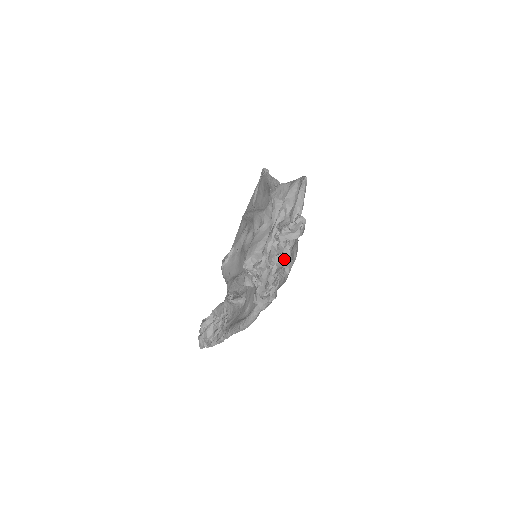
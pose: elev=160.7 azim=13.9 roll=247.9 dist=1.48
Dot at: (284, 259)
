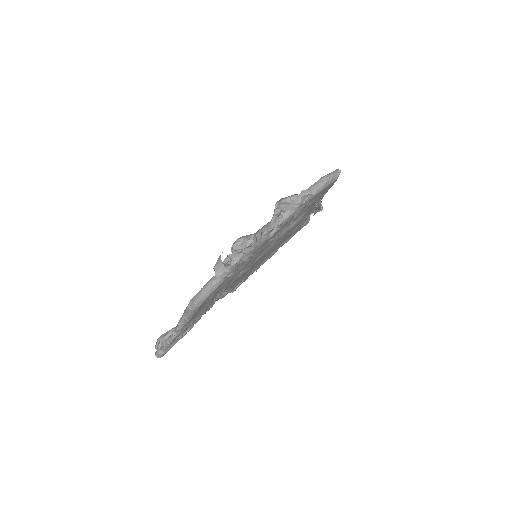
Dot at: occluded
